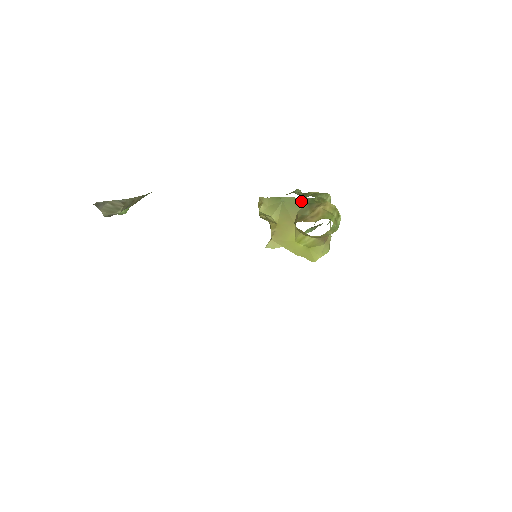
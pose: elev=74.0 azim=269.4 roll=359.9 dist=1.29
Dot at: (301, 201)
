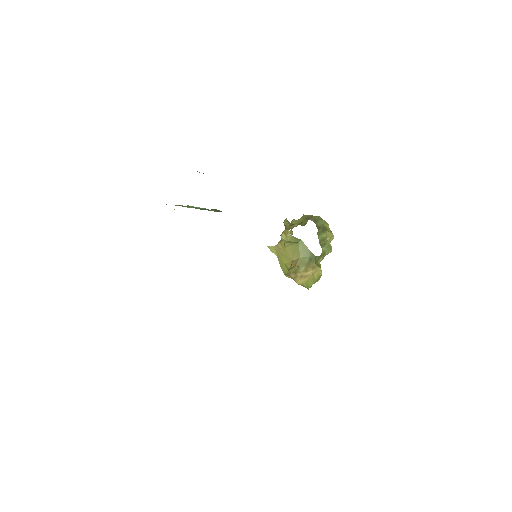
Dot at: (308, 253)
